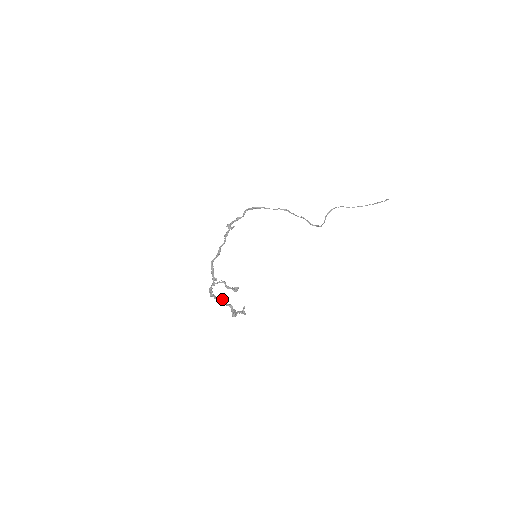
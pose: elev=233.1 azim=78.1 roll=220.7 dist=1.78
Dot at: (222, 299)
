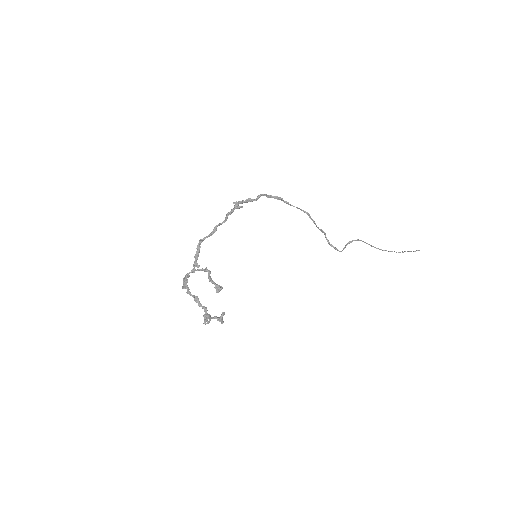
Dot at: (197, 296)
